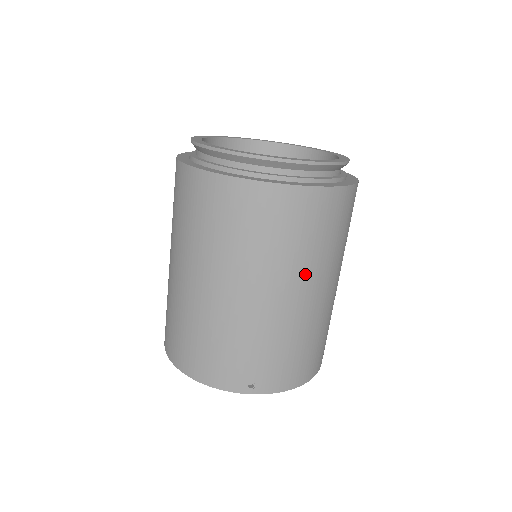
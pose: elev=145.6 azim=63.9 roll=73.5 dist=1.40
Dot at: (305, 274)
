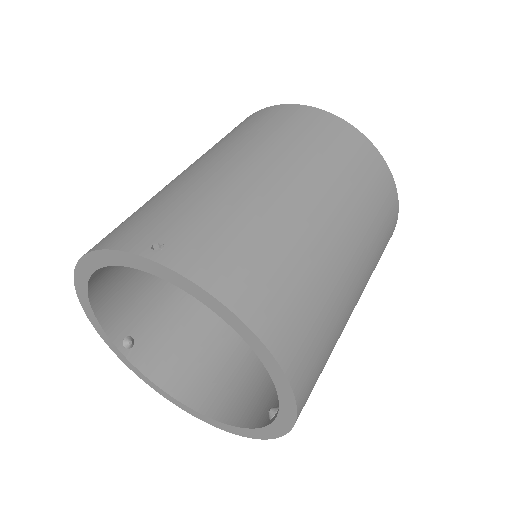
Dot at: (302, 169)
